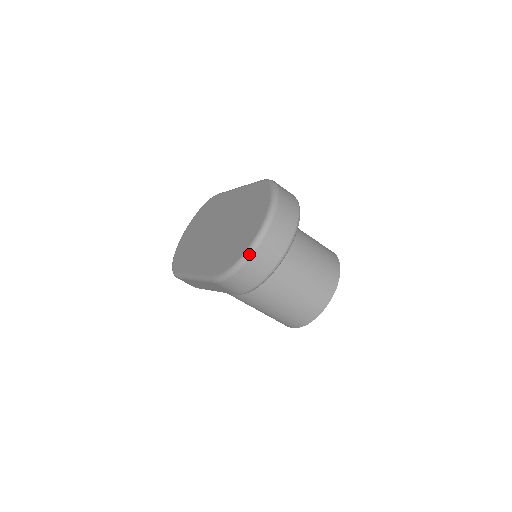
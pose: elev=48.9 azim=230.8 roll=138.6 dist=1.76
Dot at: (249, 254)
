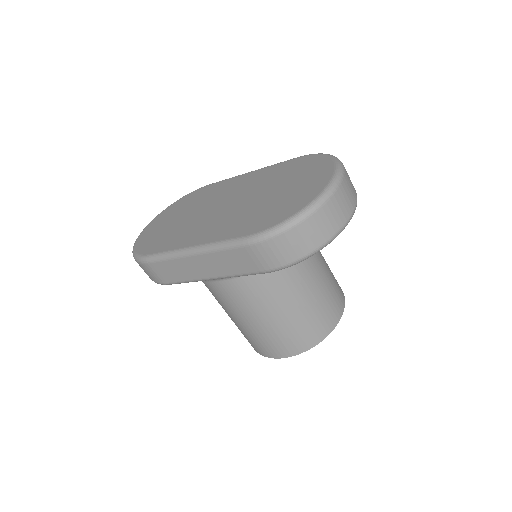
Dot at: (316, 206)
